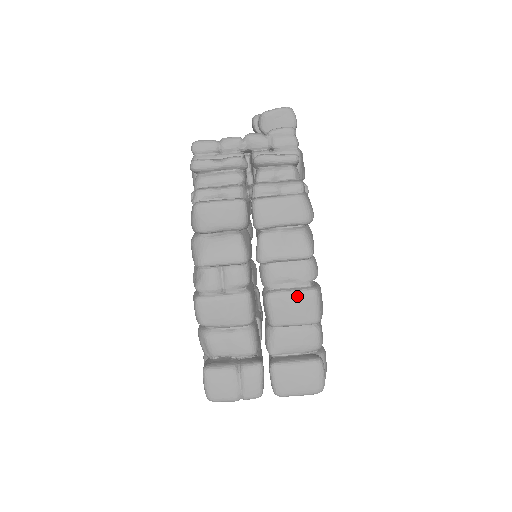
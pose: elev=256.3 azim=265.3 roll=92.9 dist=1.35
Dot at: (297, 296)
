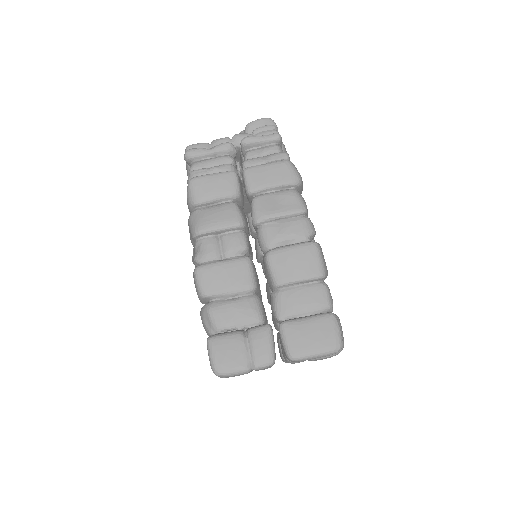
Dot at: (297, 249)
